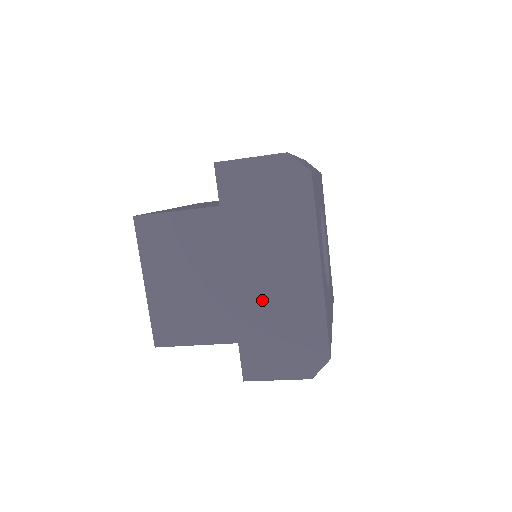
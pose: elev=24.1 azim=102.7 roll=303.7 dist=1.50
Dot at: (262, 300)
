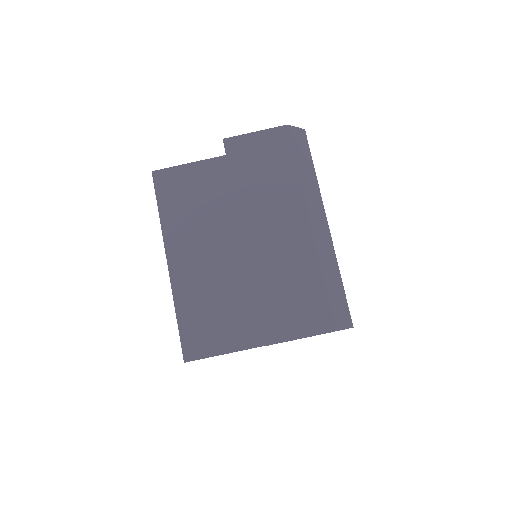
Dot at: occluded
